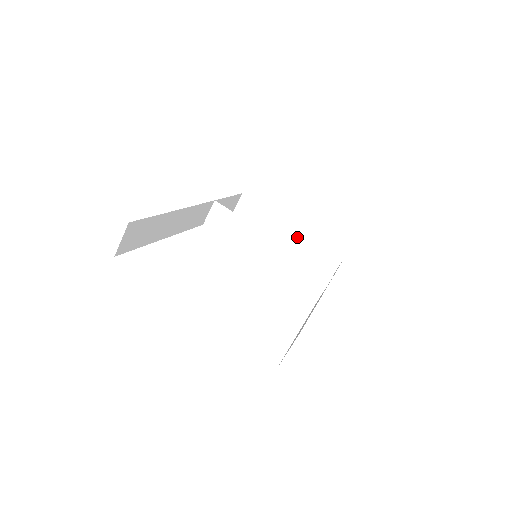
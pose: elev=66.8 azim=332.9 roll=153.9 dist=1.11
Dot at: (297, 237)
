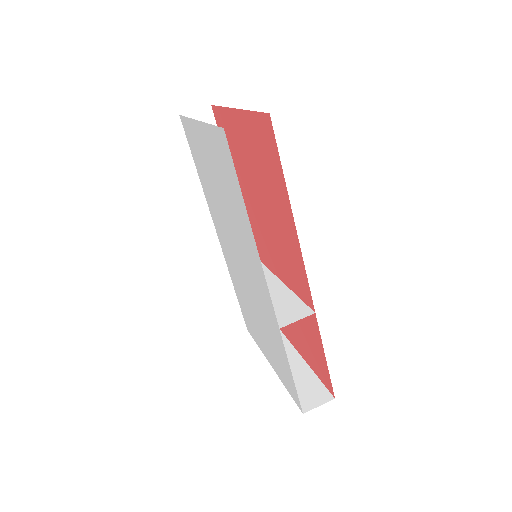
Dot at: (294, 364)
